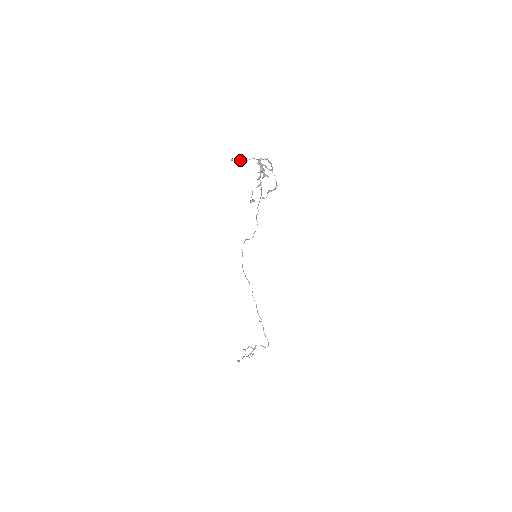
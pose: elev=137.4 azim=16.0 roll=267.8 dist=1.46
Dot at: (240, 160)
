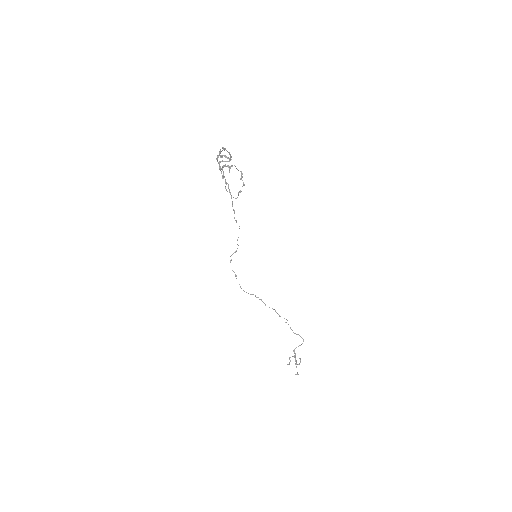
Dot at: (220, 152)
